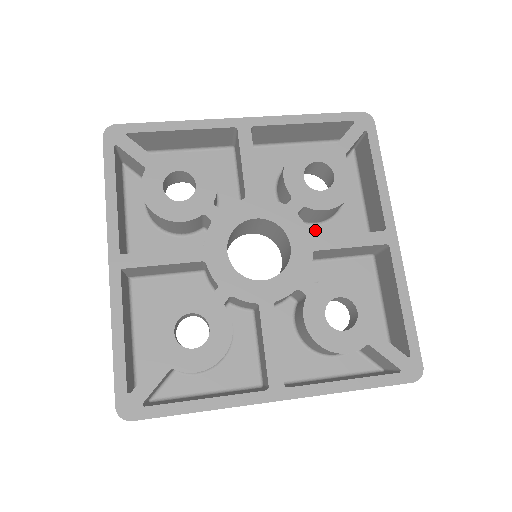
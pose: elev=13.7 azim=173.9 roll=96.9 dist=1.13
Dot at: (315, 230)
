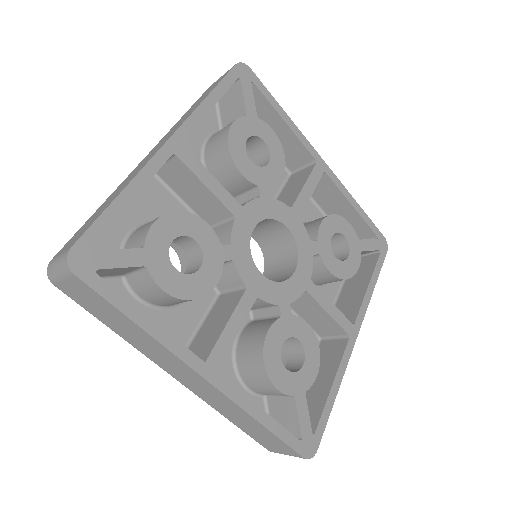
Dot at: occluded
